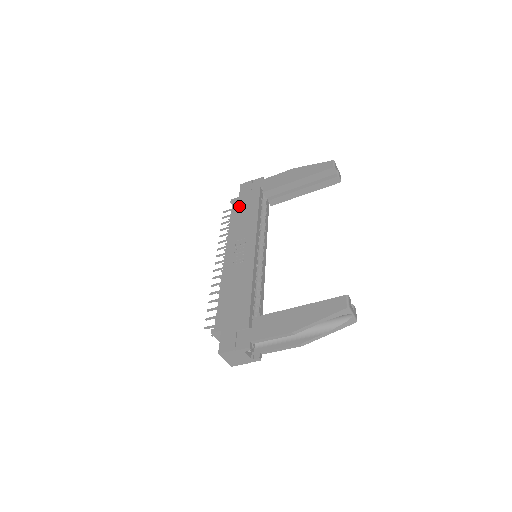
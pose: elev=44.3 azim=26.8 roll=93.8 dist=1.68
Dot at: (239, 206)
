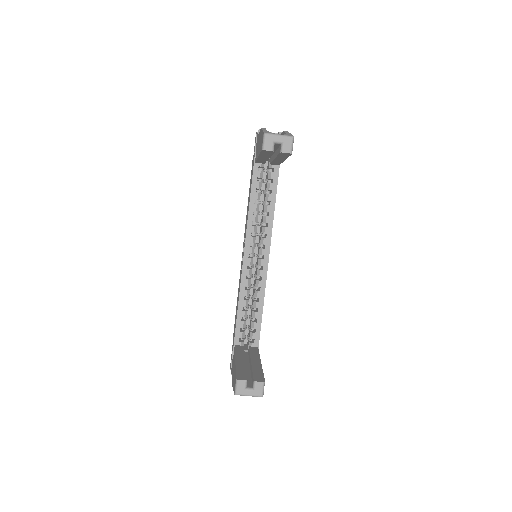
Dot at: occluded
